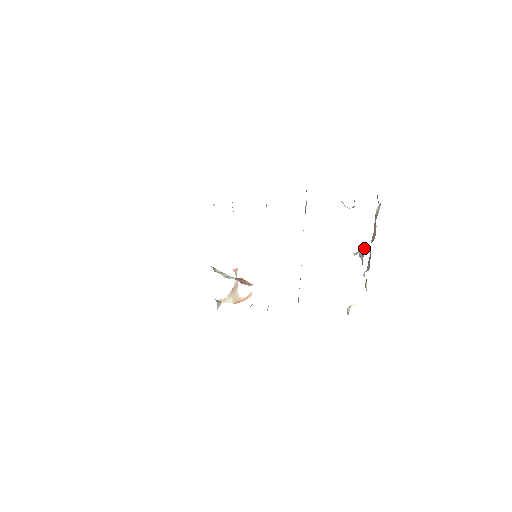
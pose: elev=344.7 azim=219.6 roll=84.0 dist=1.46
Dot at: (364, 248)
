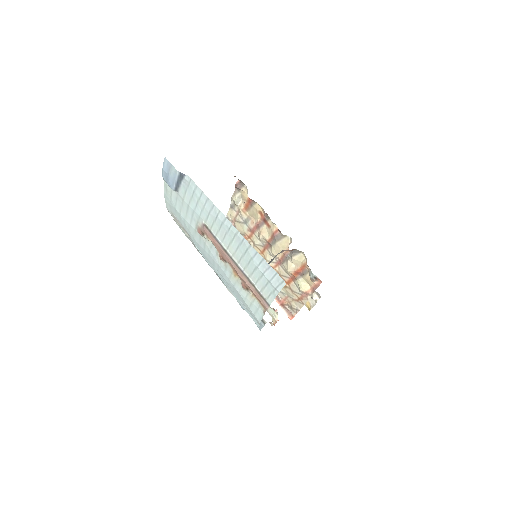
Dot at: occluded
